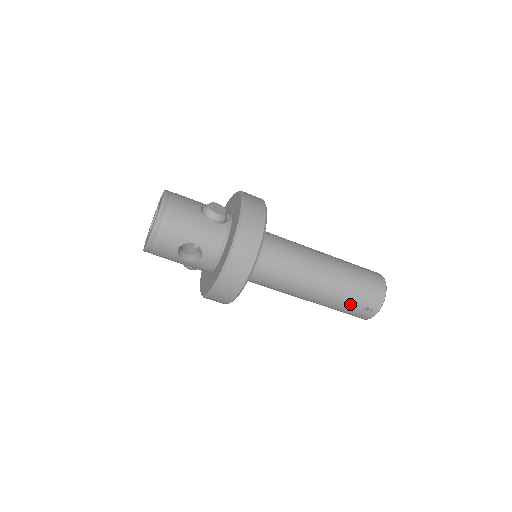
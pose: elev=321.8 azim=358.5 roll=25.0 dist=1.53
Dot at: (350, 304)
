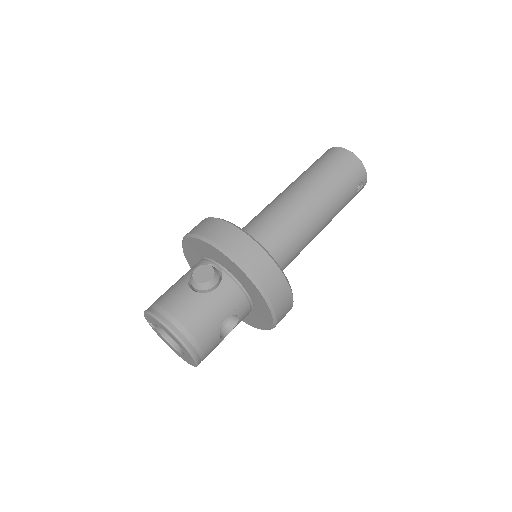
Dot at: (348, 199)
